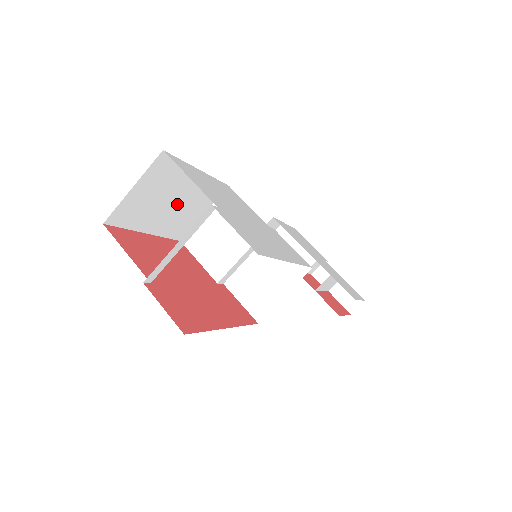
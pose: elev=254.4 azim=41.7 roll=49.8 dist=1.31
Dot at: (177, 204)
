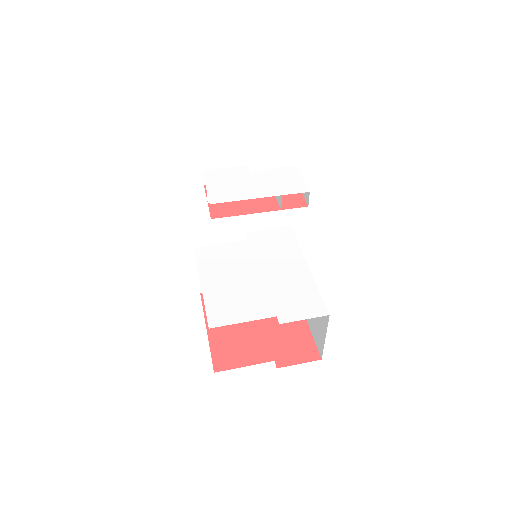
Dot at: occluded
